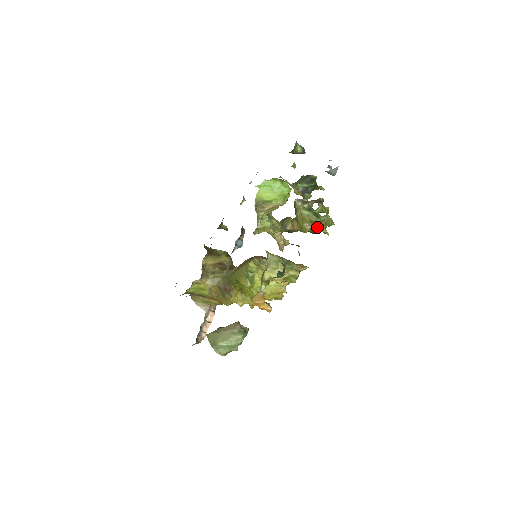
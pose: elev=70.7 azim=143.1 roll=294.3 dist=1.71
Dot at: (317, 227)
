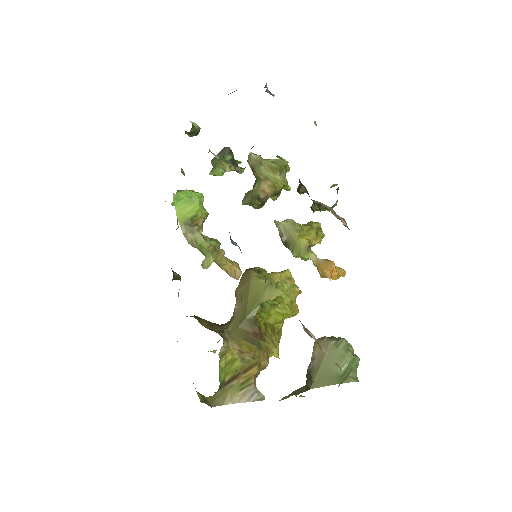
Dot at: (284, 176)
